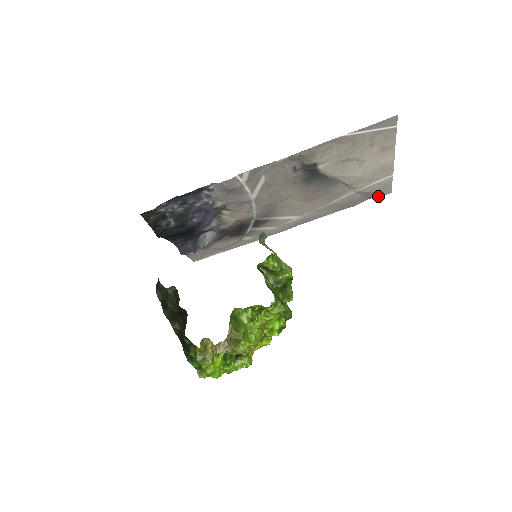
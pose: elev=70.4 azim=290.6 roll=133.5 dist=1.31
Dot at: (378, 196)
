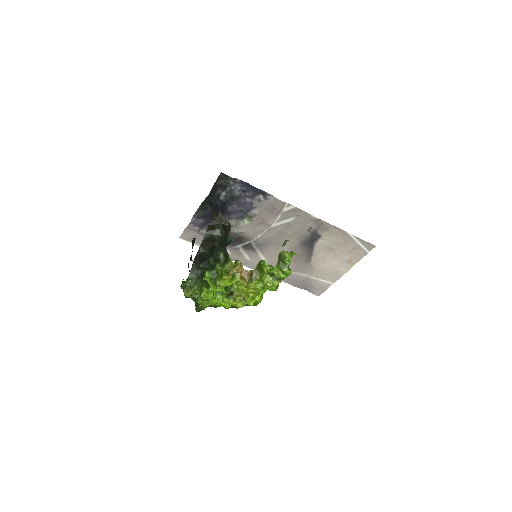
Dot at: (312, 292)
